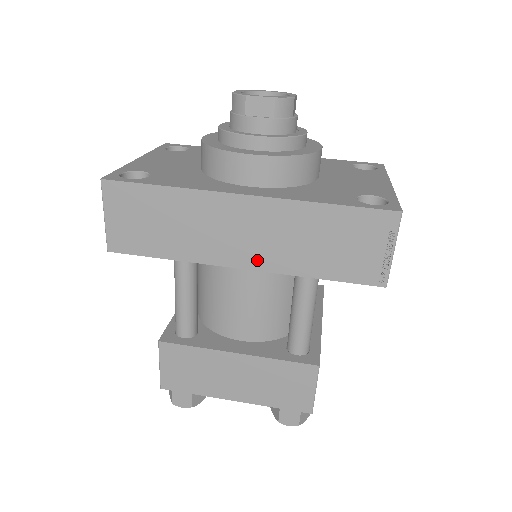
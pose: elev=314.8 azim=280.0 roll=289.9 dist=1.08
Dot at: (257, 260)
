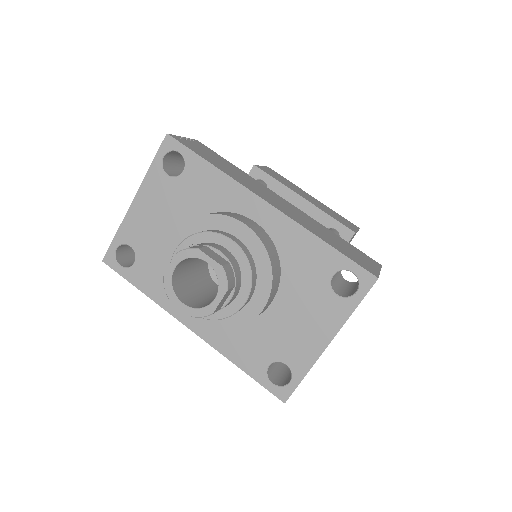
Dot at: occluded
